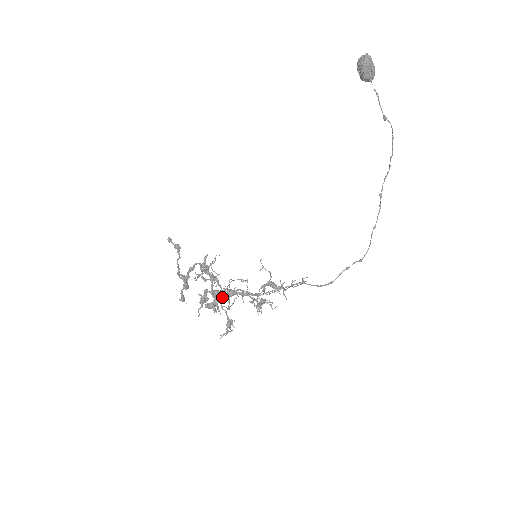
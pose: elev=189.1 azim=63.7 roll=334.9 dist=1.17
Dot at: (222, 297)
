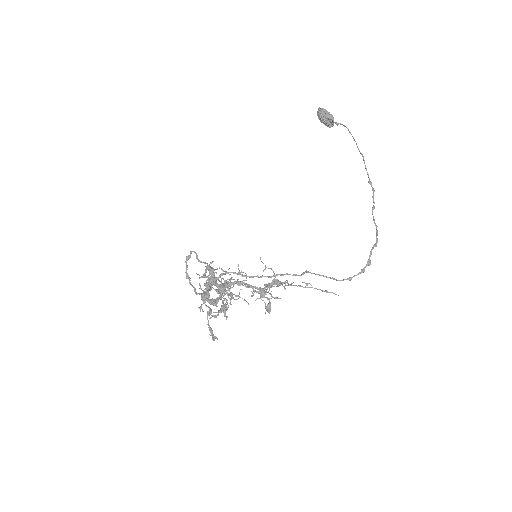
Dot at: (212, 277)
